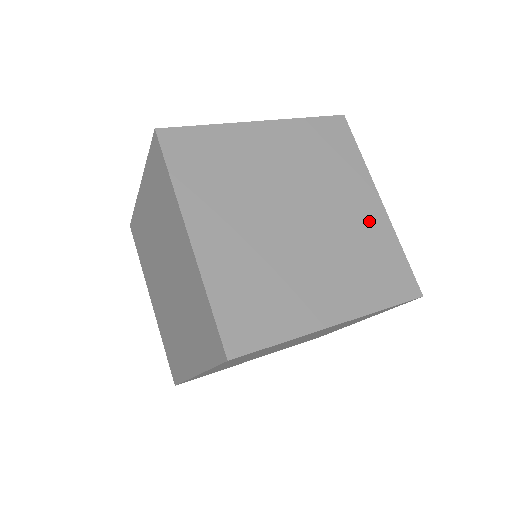
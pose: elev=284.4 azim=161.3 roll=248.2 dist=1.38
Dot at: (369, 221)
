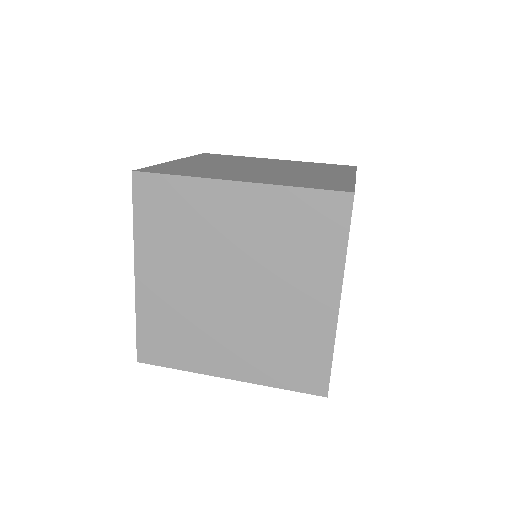
Dot at: occluded
